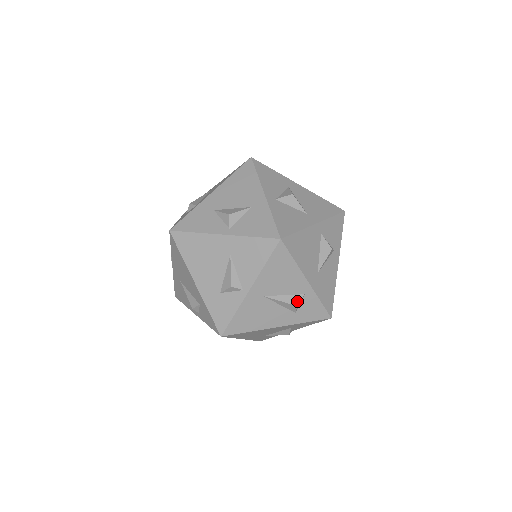
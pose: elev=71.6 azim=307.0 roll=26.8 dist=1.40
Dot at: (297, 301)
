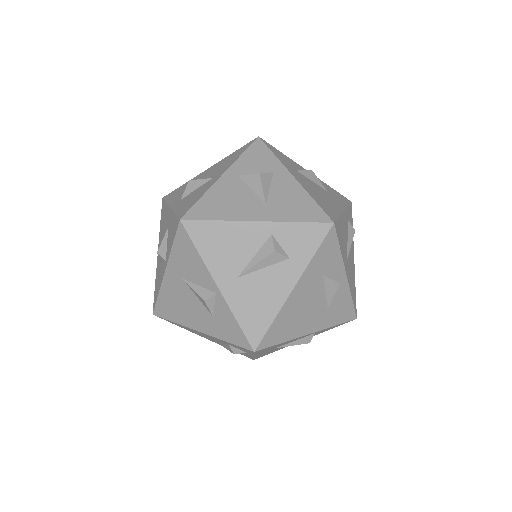
Dot at: (270, 247)
